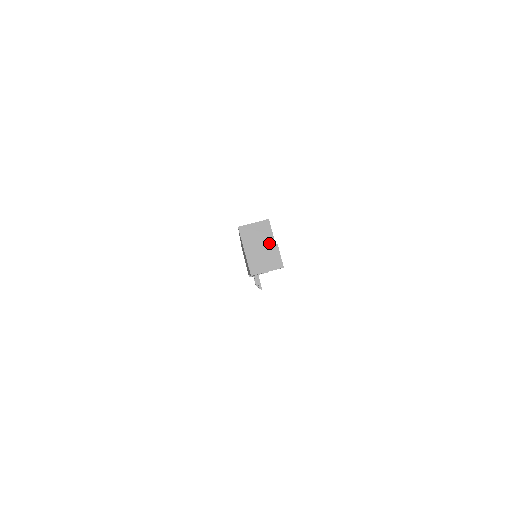
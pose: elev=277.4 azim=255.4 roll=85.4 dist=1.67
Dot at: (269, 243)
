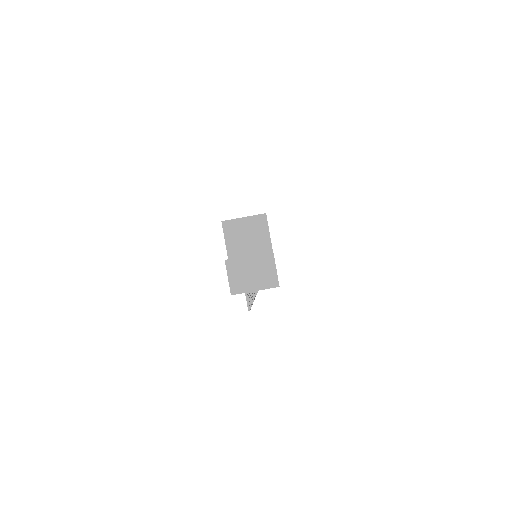
Dot at: (264, 248)
